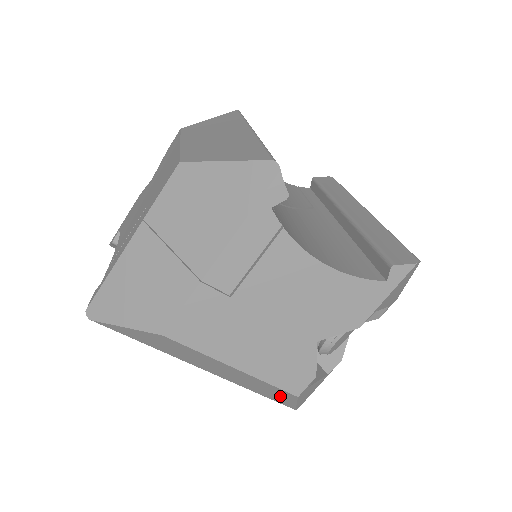
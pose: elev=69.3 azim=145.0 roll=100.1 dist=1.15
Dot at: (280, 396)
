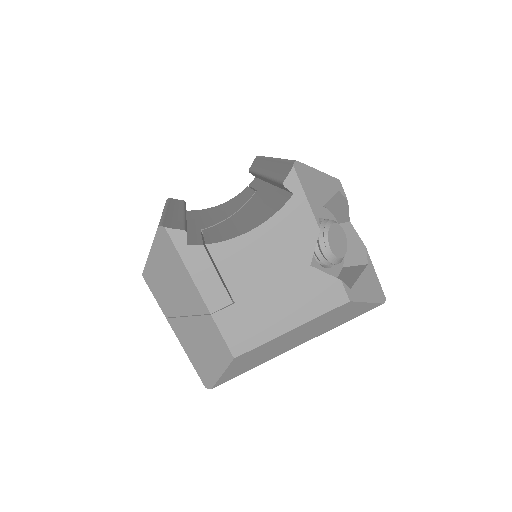
Dot at: (350, 310)
